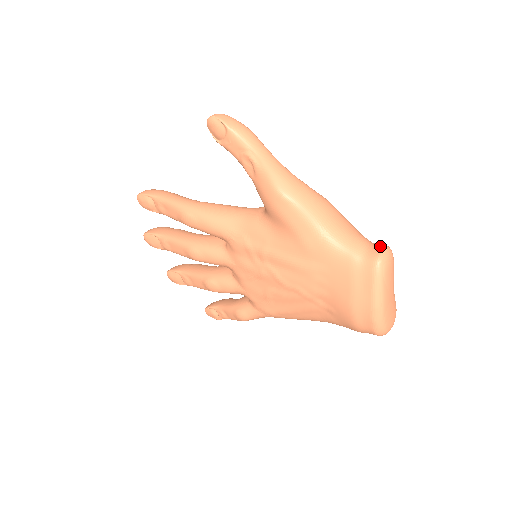
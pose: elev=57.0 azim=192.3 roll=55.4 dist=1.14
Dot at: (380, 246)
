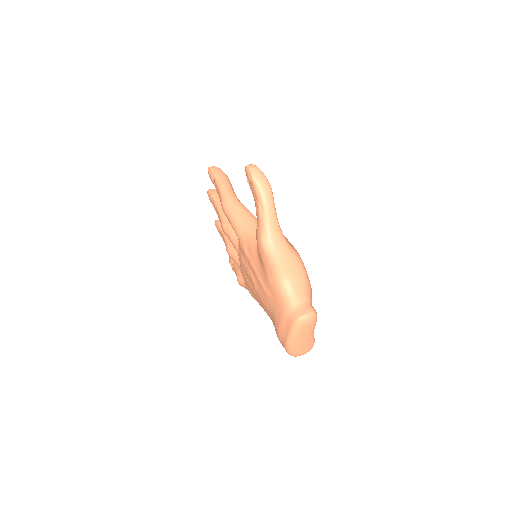
Dot at: (308, 310)
